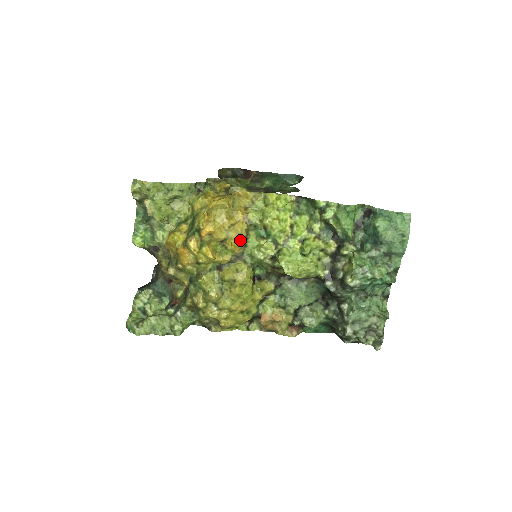
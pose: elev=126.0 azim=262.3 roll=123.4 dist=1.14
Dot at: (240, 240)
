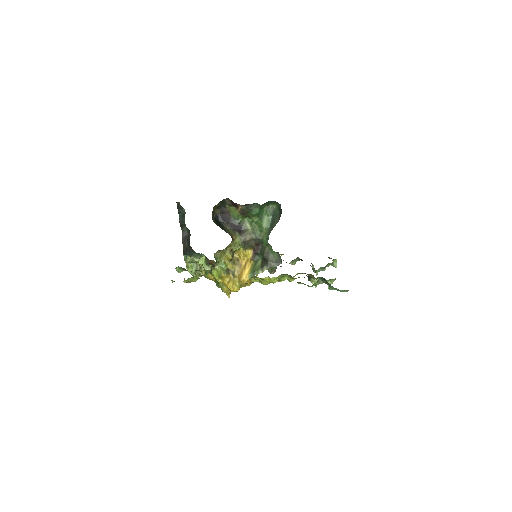
Dot at: occluded
